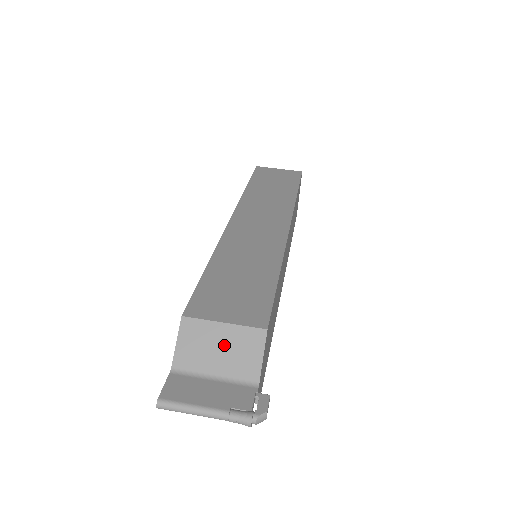
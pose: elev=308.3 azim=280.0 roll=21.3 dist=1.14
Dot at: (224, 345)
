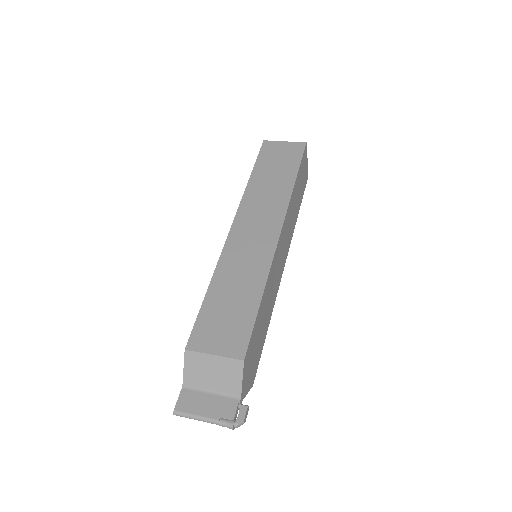
Dot at: (215, 370)
